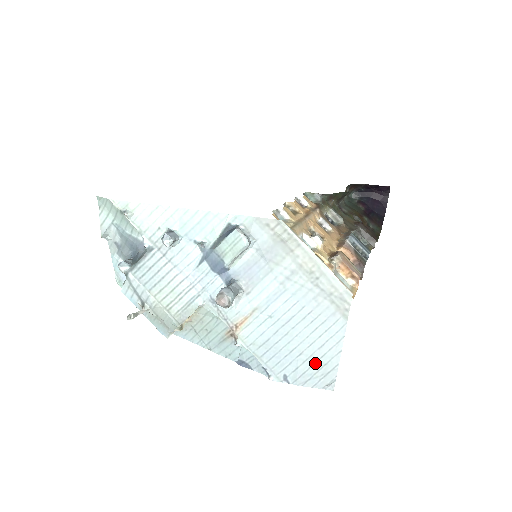
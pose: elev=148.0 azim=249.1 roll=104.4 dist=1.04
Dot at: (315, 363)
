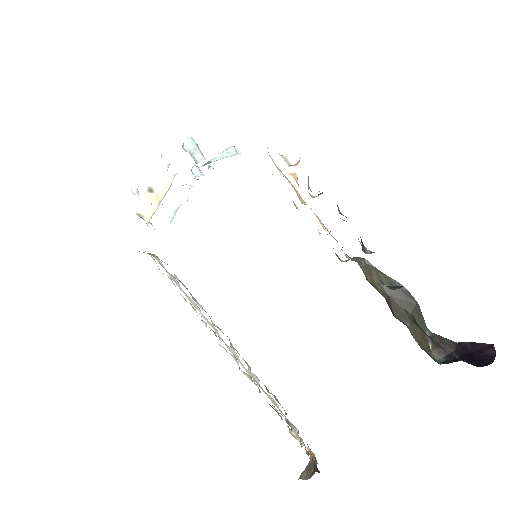
Dot at: occluded
